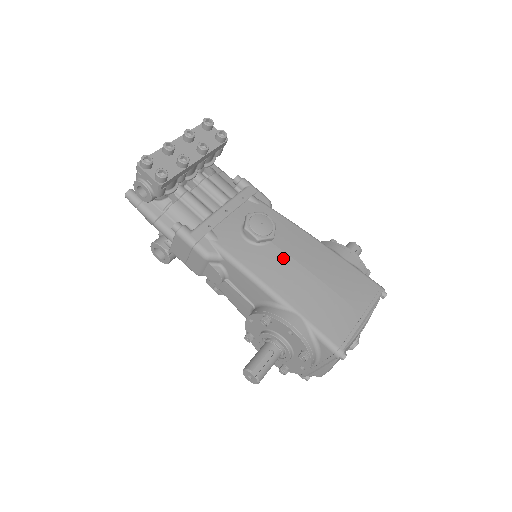
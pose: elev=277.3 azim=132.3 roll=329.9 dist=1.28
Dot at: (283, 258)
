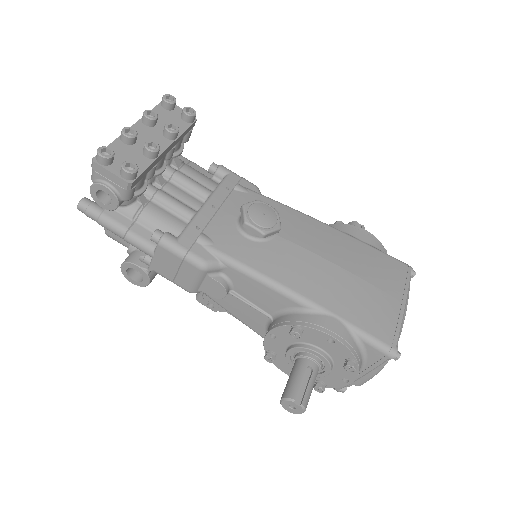
Dot at: (296, 251)
